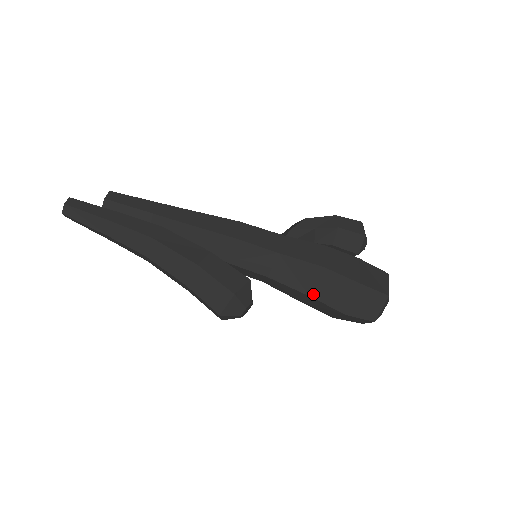
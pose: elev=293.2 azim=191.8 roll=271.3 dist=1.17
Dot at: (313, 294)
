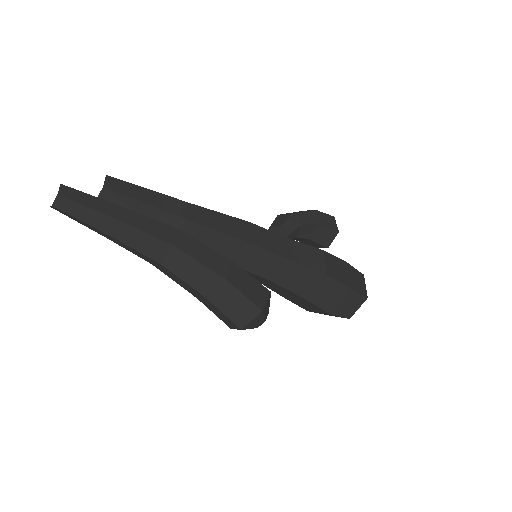
Dot at: (309, 297)
